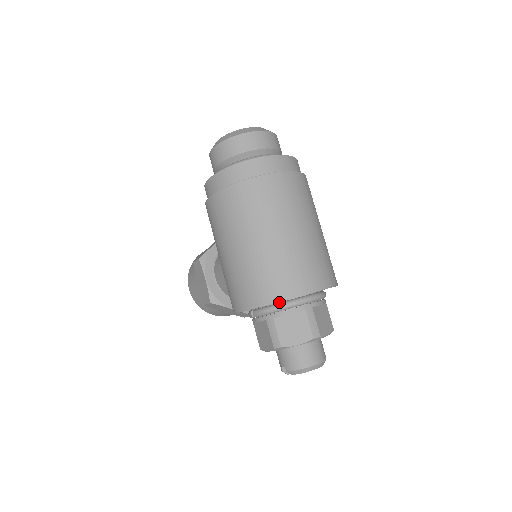
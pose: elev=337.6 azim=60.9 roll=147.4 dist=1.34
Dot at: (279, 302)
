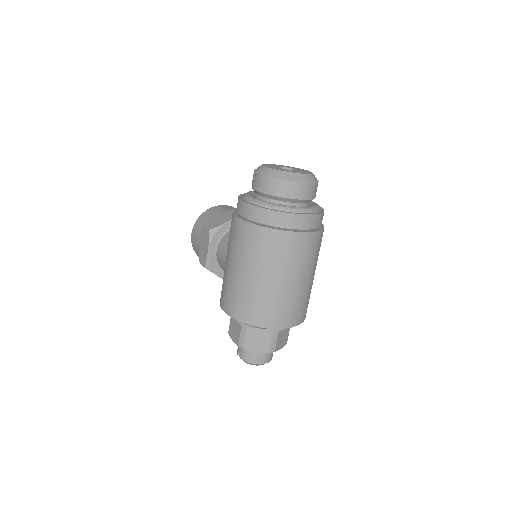
Dot at: occluded
